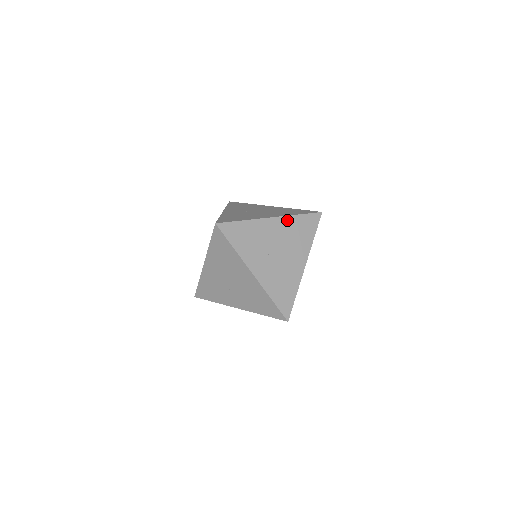
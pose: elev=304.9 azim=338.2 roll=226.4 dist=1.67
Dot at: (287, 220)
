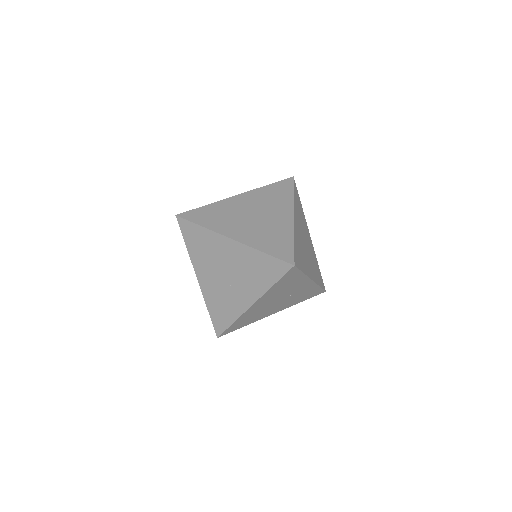
Dot at: (255, 192)
